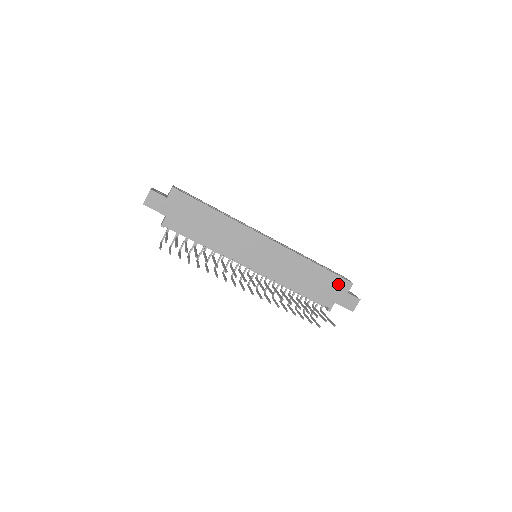
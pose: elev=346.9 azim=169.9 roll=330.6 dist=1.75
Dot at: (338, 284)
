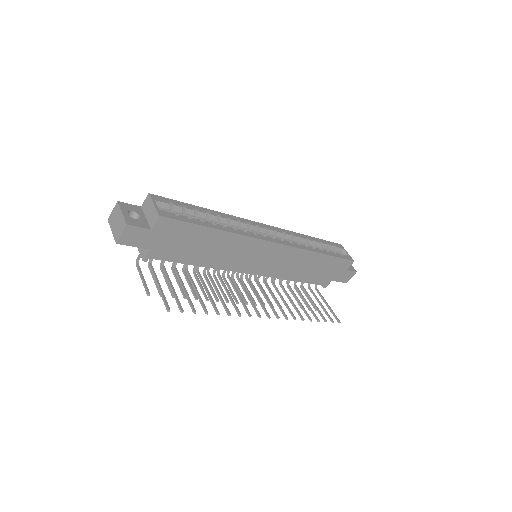
Dot at: (340, 265)
